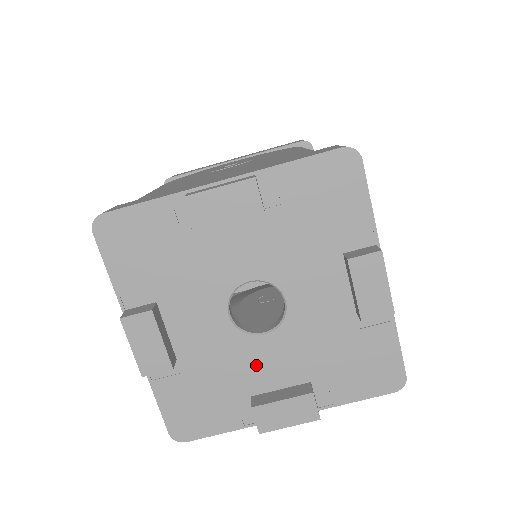
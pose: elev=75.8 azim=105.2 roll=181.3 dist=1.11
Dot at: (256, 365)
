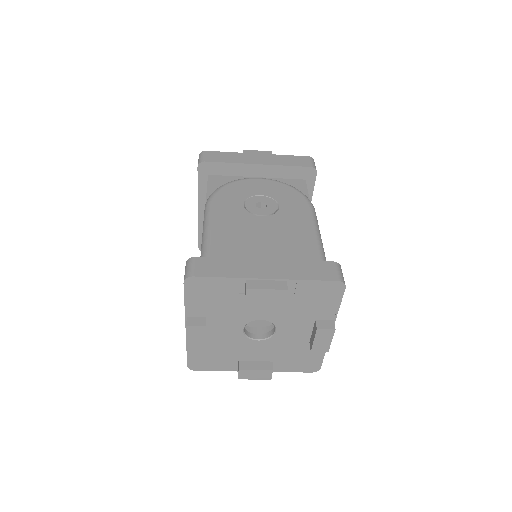
Dot at: (248, 350)
